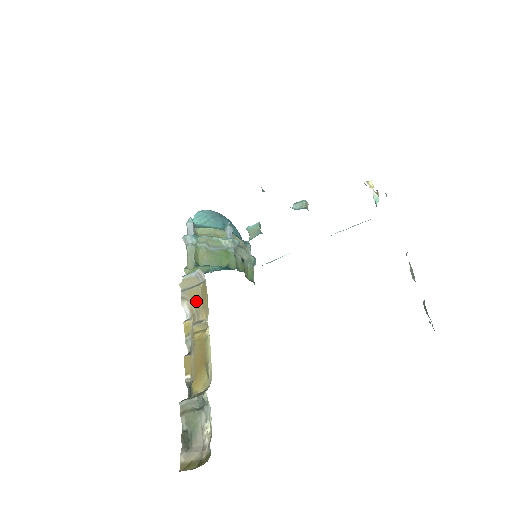
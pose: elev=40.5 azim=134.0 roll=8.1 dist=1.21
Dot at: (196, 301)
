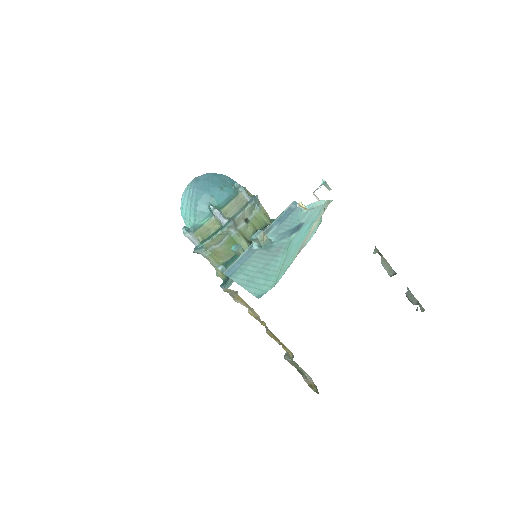
Dot at: (244, 303)
